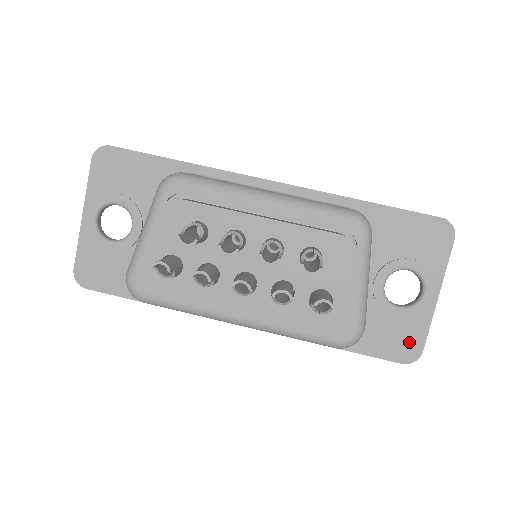
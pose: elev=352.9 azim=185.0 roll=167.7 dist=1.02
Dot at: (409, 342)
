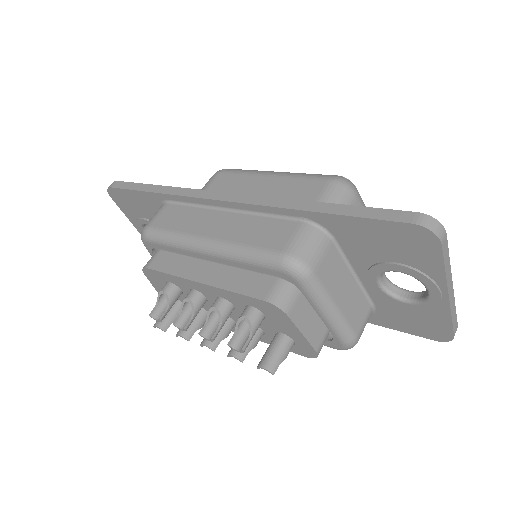
Dot at: (434, 327)
